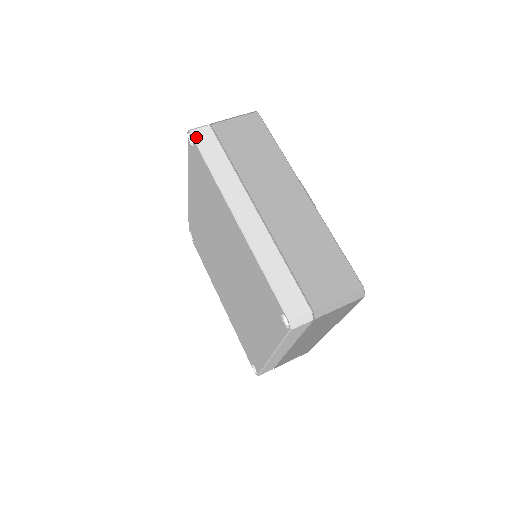
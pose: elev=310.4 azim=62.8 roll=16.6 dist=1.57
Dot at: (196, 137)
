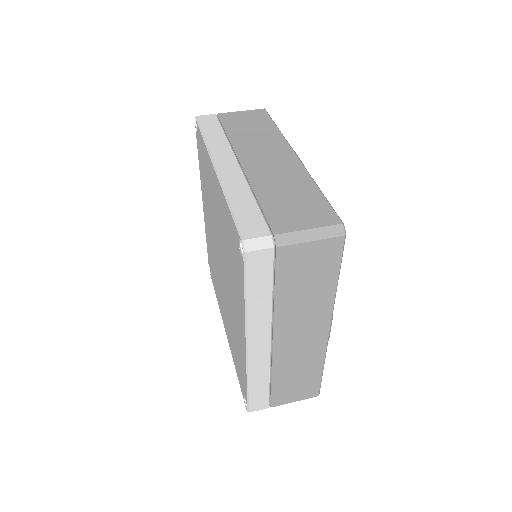
Dot at: (199, 119)
